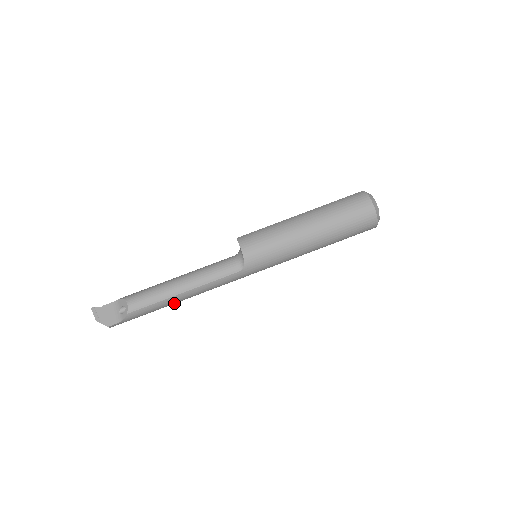
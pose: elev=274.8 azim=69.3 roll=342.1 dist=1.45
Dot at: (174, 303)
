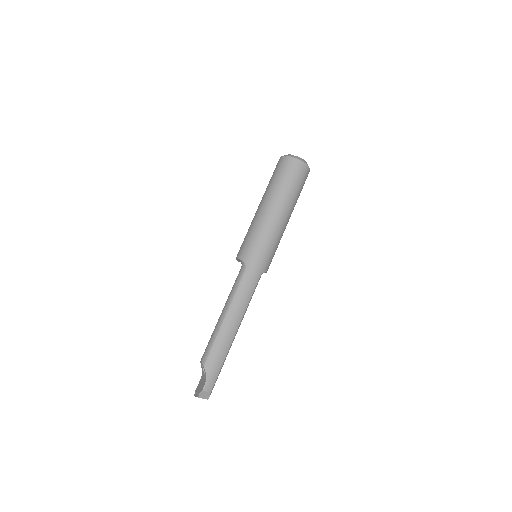
Dot at: (232, 334)
